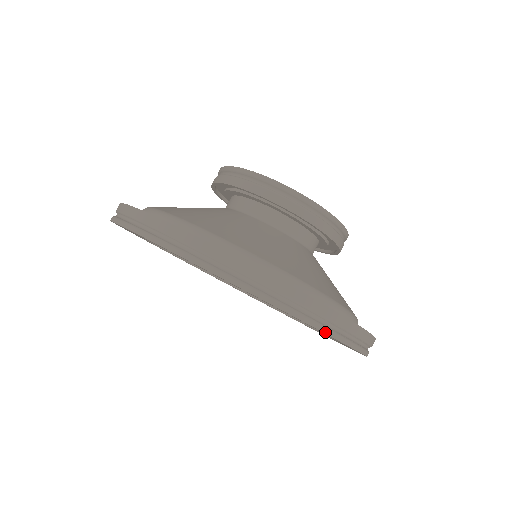
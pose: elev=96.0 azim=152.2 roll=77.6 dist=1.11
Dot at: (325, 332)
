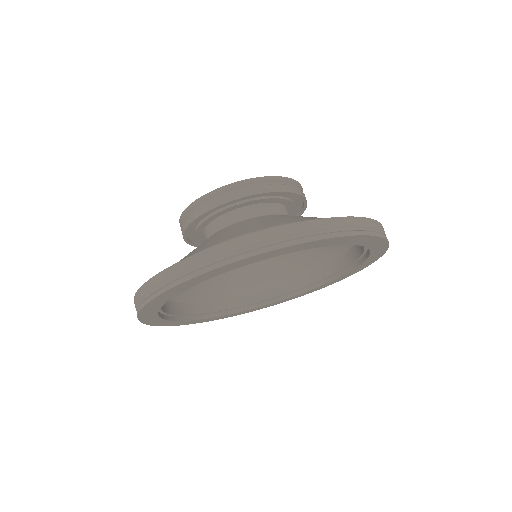
Dot at: (237, 260)
